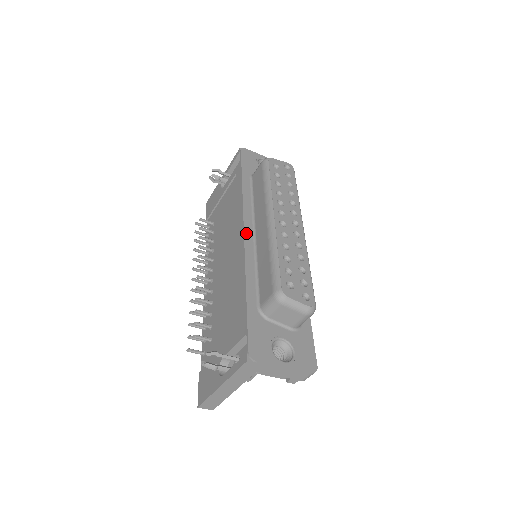
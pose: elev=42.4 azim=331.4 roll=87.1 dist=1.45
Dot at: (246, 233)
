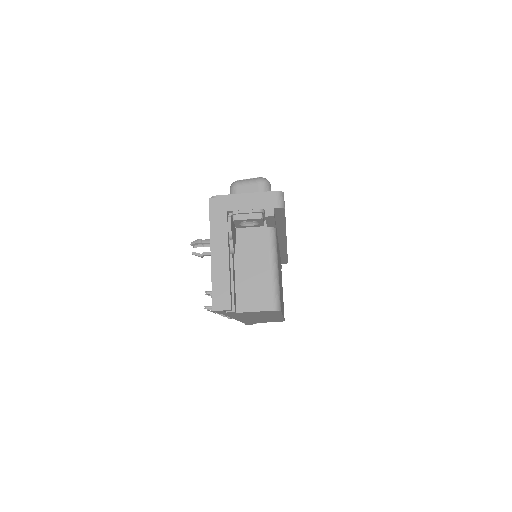
Dot at: occluded
